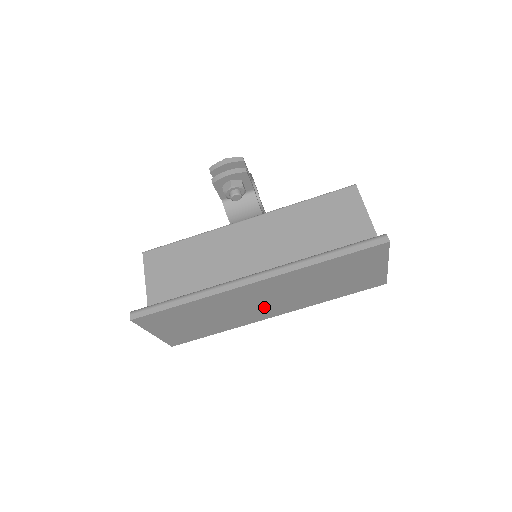
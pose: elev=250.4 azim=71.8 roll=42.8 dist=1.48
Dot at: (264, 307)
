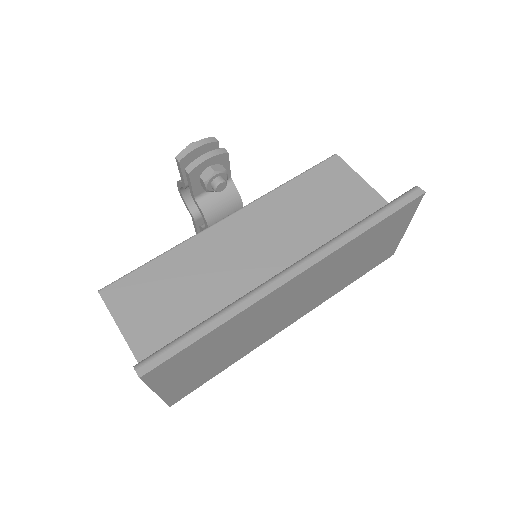
Dot at: (286, 314)
